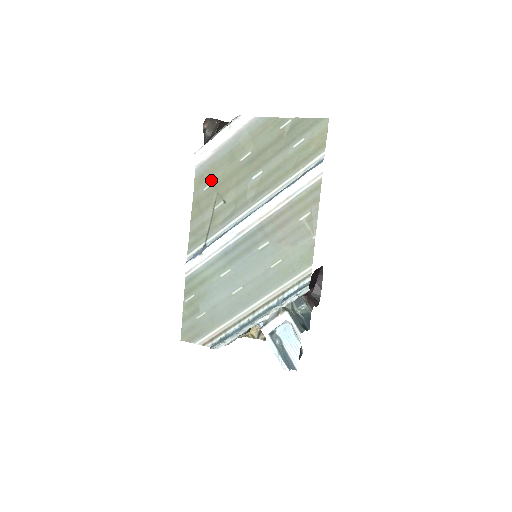
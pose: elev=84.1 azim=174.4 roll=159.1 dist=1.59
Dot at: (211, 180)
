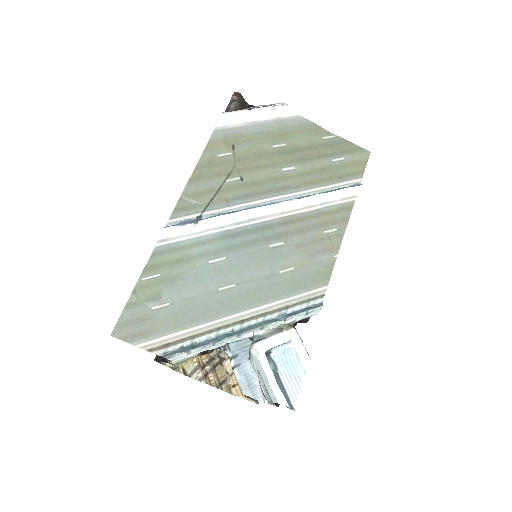
Dot at: (231, 150)
